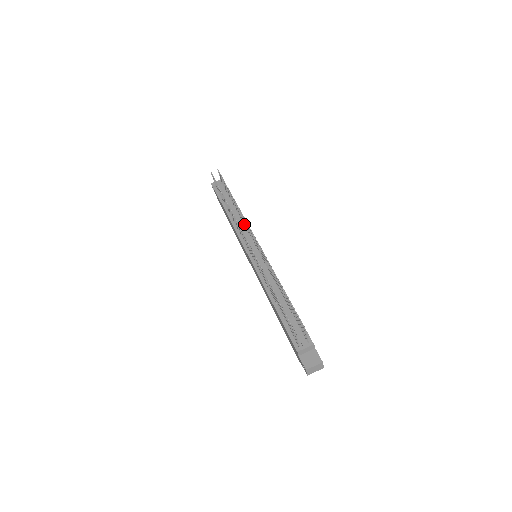
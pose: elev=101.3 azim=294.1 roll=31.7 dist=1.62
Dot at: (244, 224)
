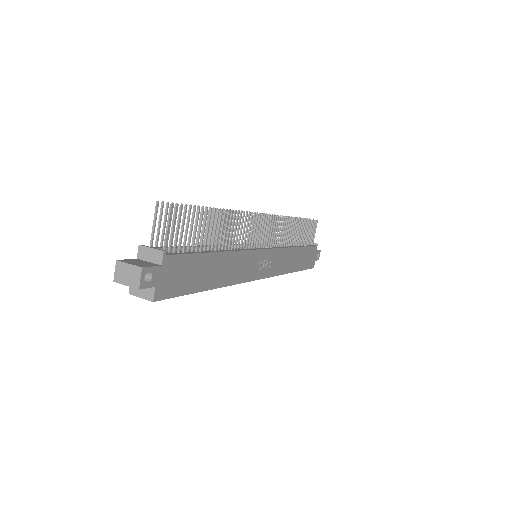
Dot at: (283, 242)
